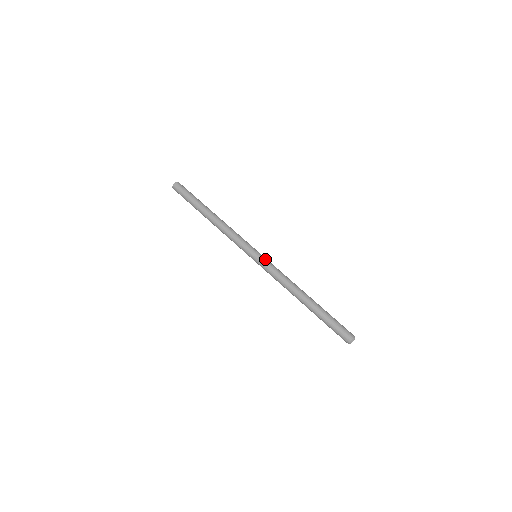
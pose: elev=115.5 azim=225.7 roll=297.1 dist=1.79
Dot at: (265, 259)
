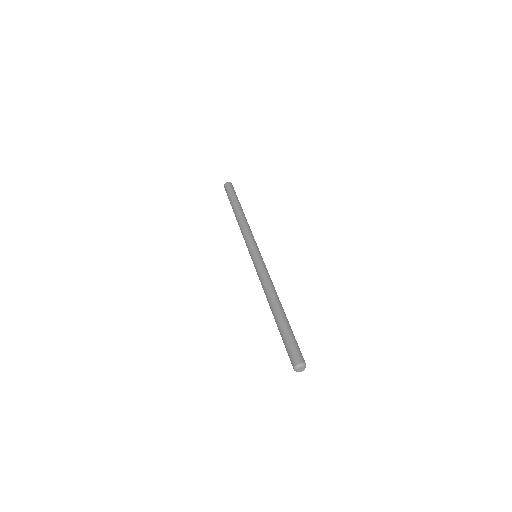
Dot at: (258, 259)
